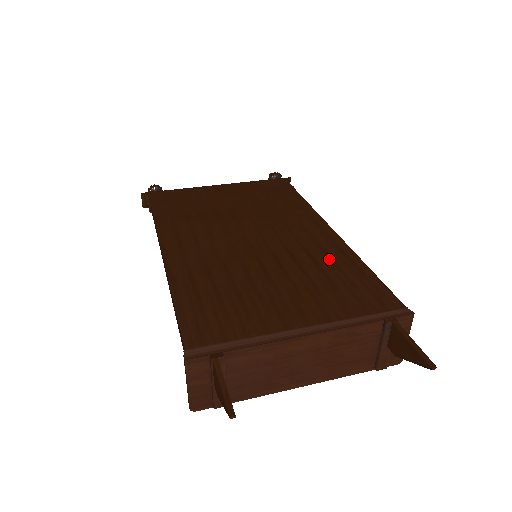
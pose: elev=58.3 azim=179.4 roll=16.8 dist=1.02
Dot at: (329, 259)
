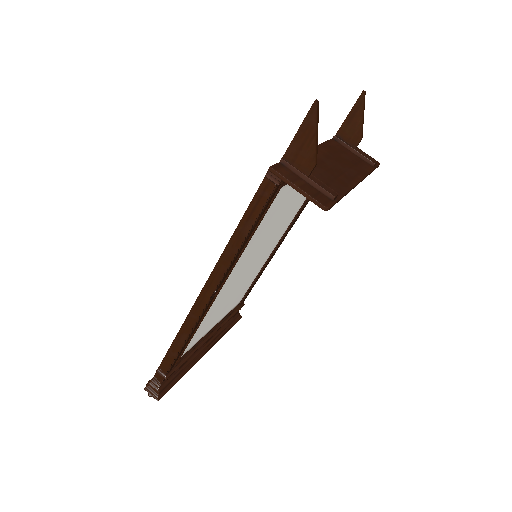
Dot at: occluded
